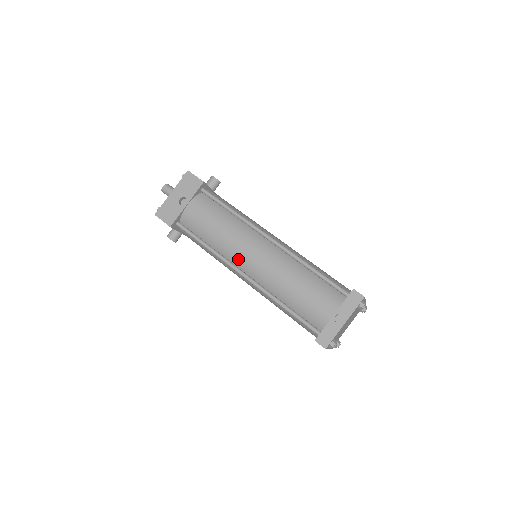
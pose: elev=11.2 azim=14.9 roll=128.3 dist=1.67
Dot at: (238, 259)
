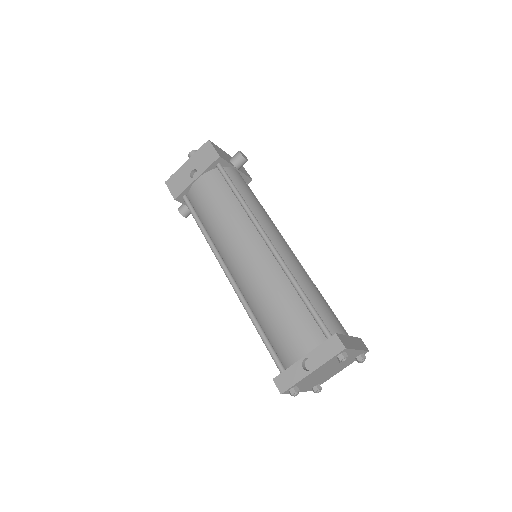
Dot at: (227, 255)
